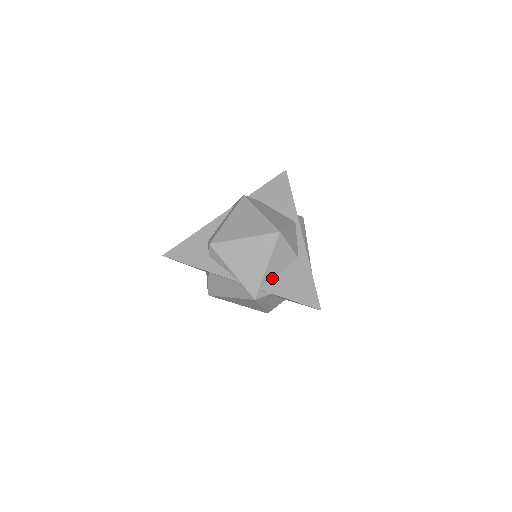
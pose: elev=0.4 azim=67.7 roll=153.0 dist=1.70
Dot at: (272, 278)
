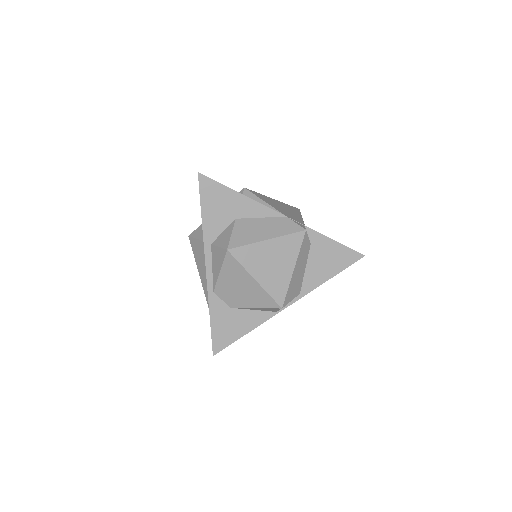
Dot at: occluded
